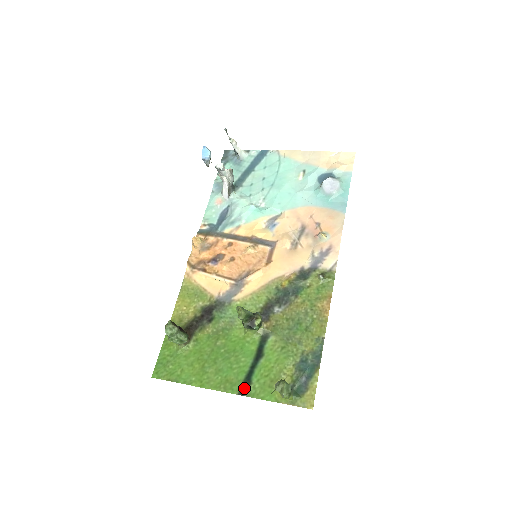
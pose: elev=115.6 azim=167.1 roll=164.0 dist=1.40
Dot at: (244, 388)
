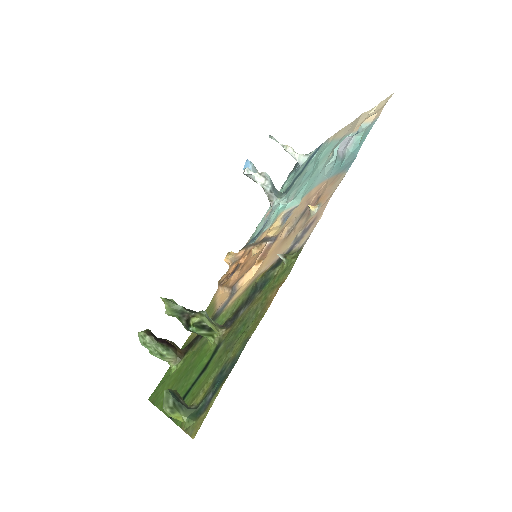
Dot at: occluded
